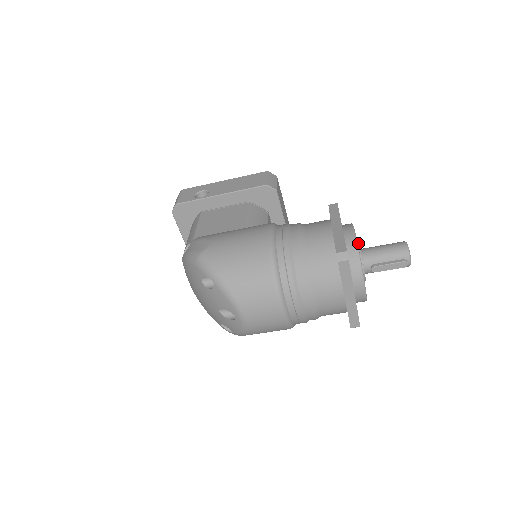
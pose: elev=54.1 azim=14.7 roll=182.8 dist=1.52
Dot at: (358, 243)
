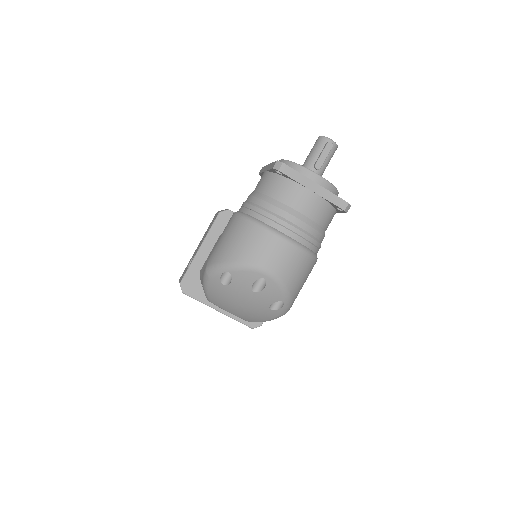
Dot at: occluded
